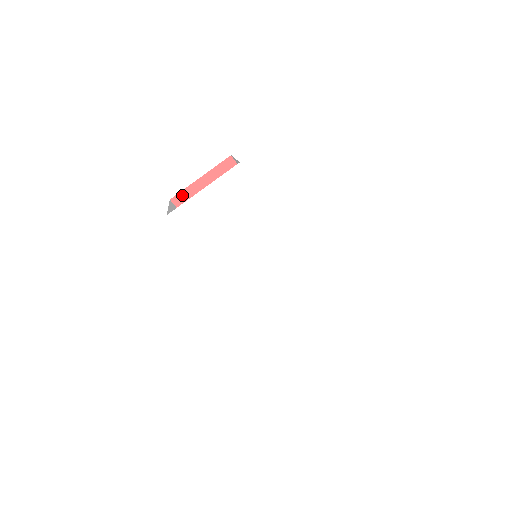
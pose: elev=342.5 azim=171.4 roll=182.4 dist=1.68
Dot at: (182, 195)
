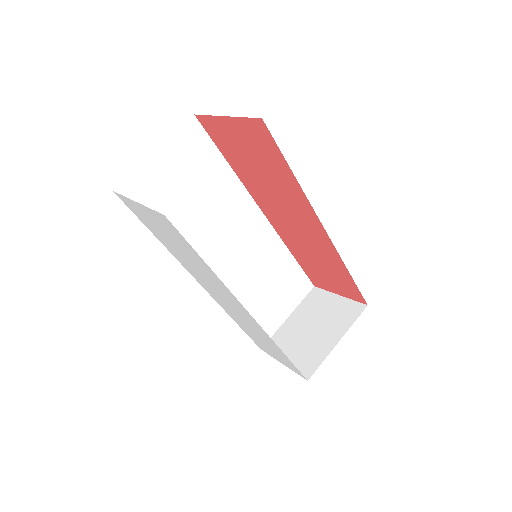
Dot at: (207, 119)
